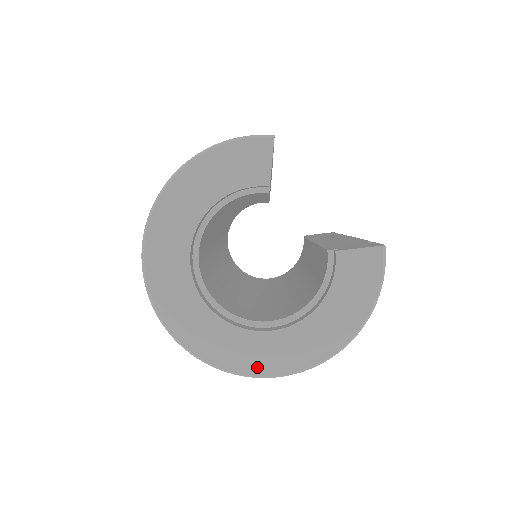
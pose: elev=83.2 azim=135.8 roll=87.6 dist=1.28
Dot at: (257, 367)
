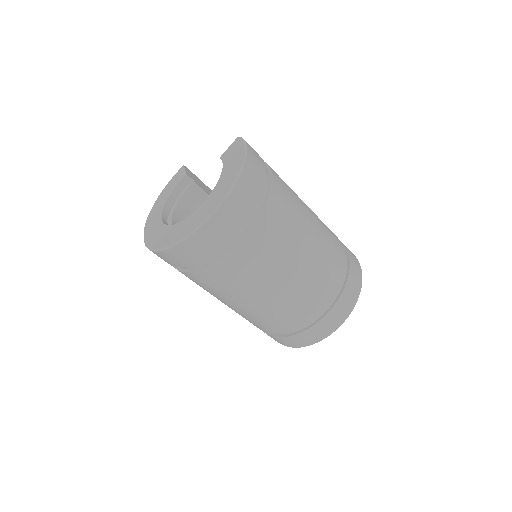
Dot at: (203, 218)
